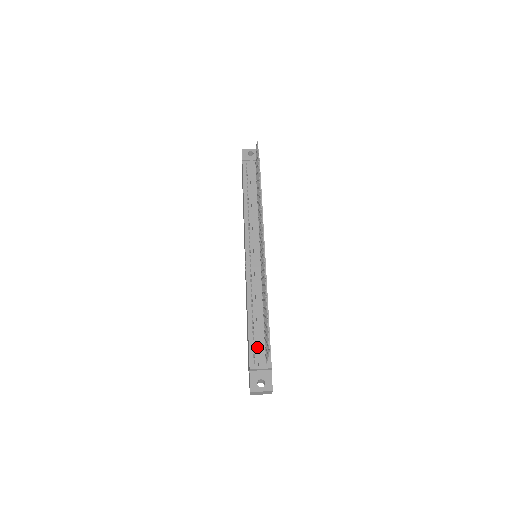
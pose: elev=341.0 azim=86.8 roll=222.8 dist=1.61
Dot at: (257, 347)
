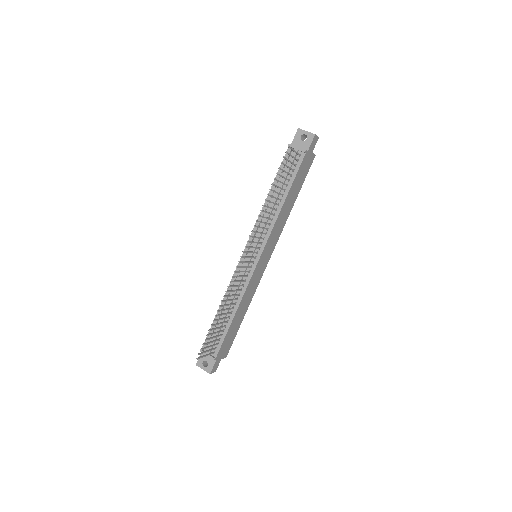
Dot at: (213, 338)
